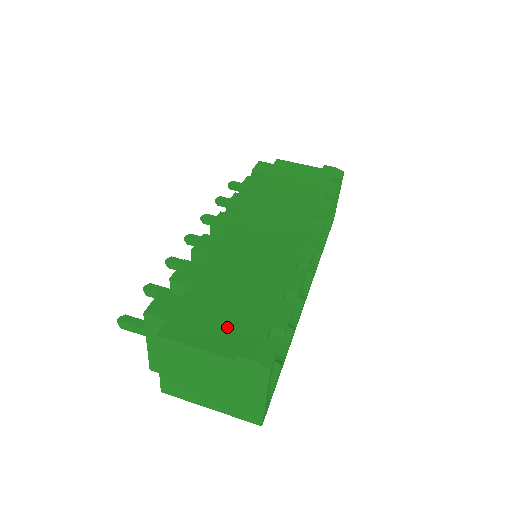
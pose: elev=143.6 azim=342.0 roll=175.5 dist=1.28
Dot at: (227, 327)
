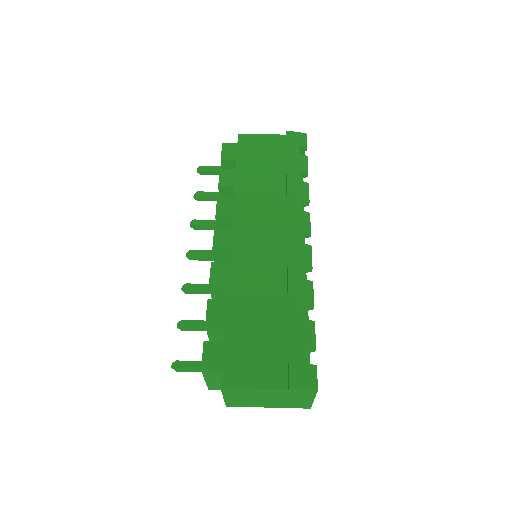
Dot at: (271, 361)
